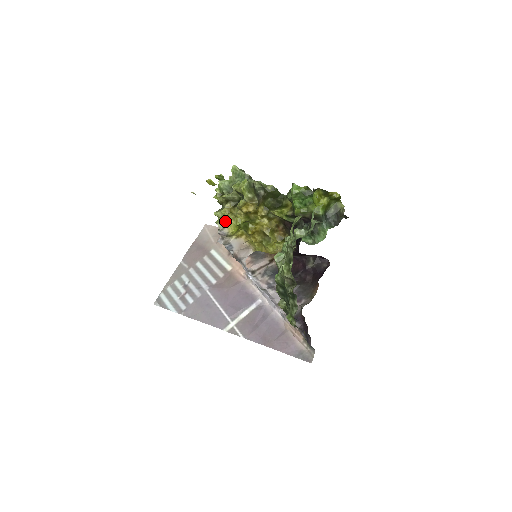
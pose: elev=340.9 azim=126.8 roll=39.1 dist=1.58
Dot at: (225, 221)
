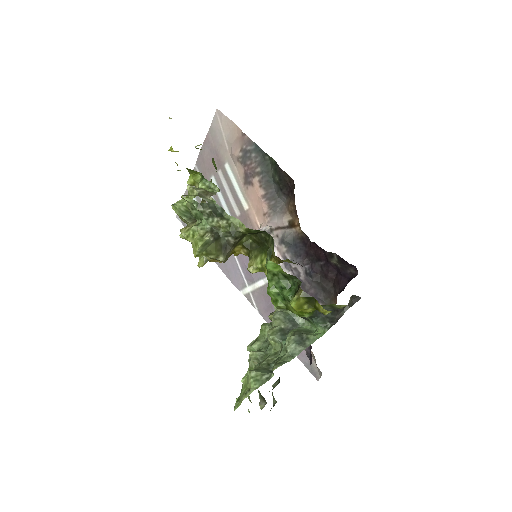
Dot at: occluded
